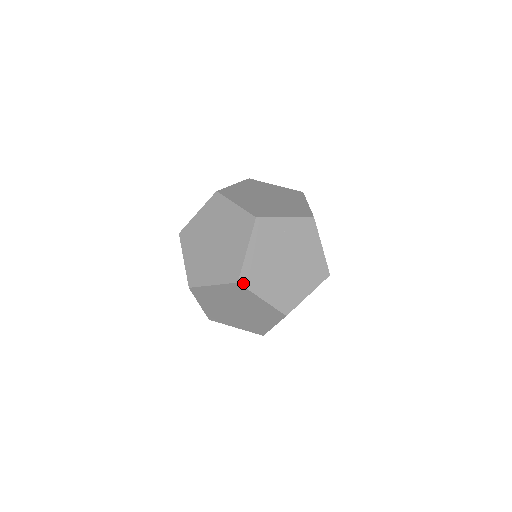
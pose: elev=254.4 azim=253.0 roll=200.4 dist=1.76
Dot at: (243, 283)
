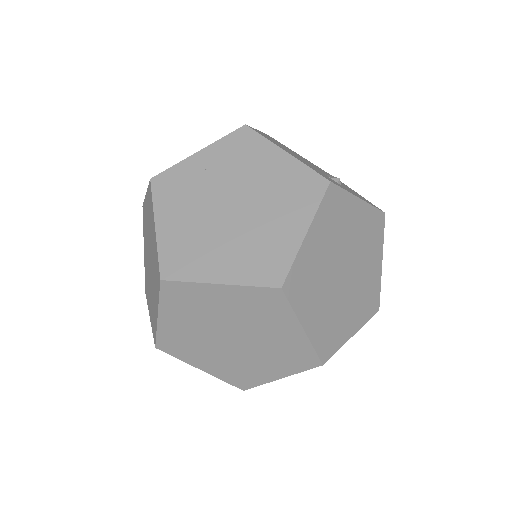
Dot at: (170, 276)
